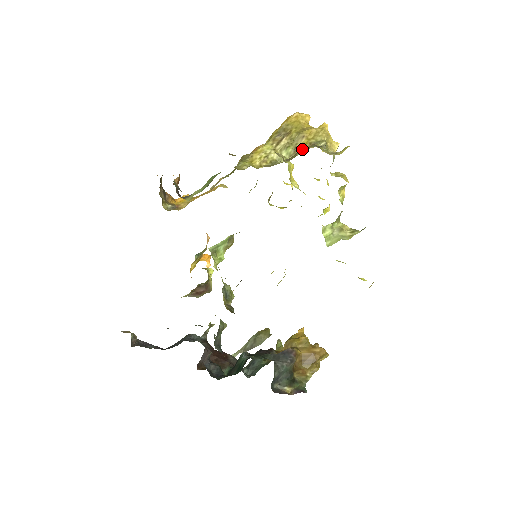
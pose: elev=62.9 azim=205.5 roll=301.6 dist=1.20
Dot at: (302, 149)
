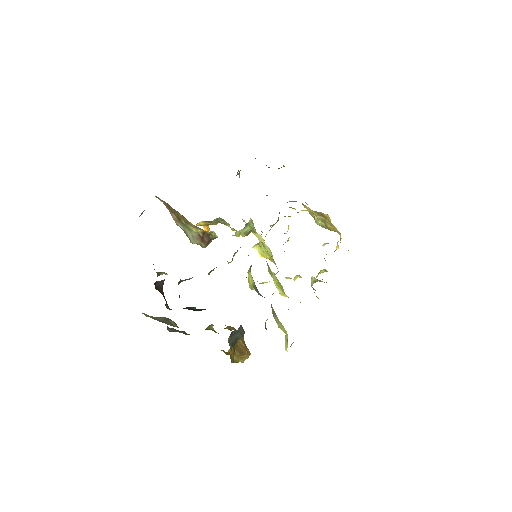
Dot at: (330, 229)
